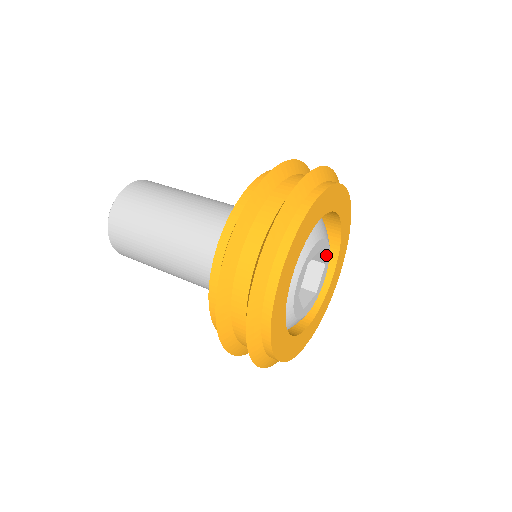
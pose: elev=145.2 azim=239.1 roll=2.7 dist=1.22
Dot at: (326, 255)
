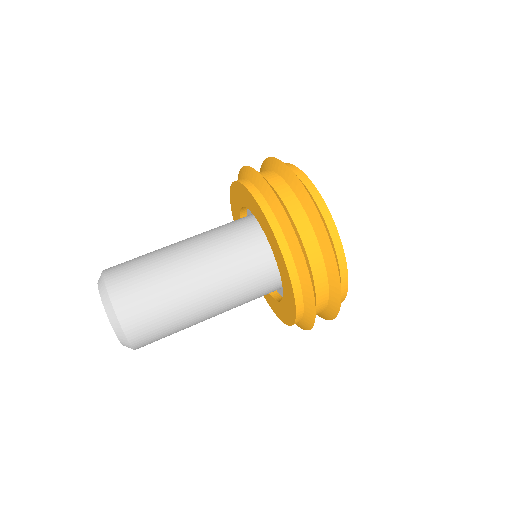
Dot at: occluded
